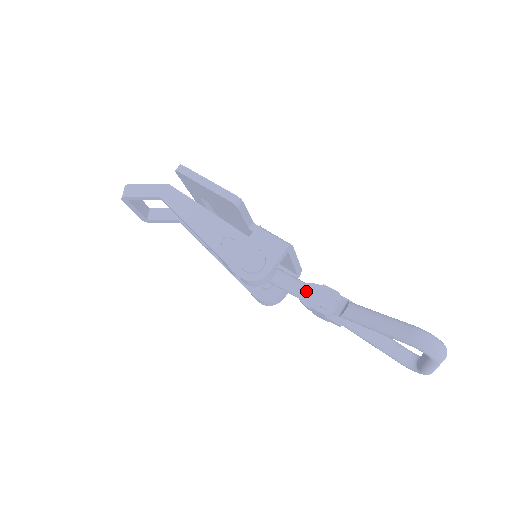
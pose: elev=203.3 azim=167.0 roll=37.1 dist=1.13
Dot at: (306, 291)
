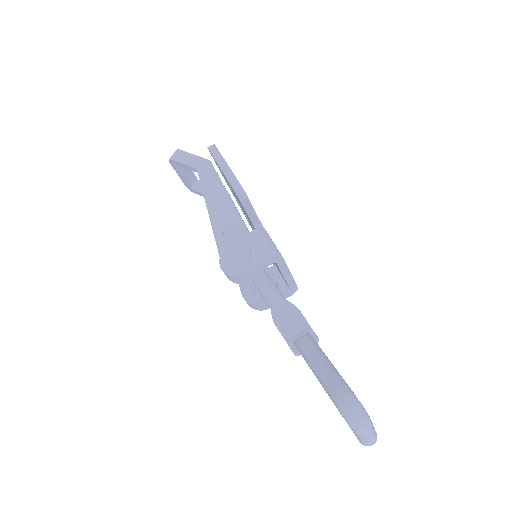
Dot at: (281, 307)
